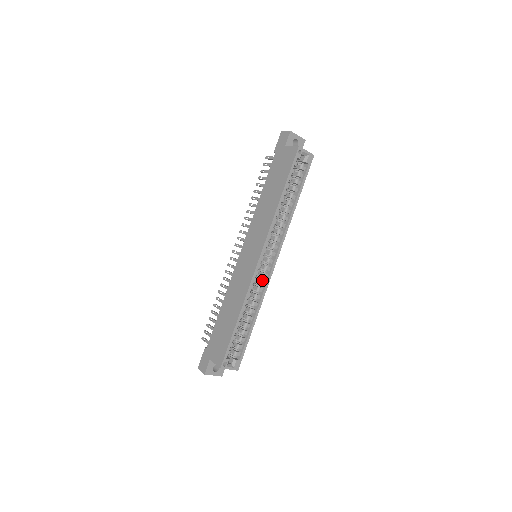
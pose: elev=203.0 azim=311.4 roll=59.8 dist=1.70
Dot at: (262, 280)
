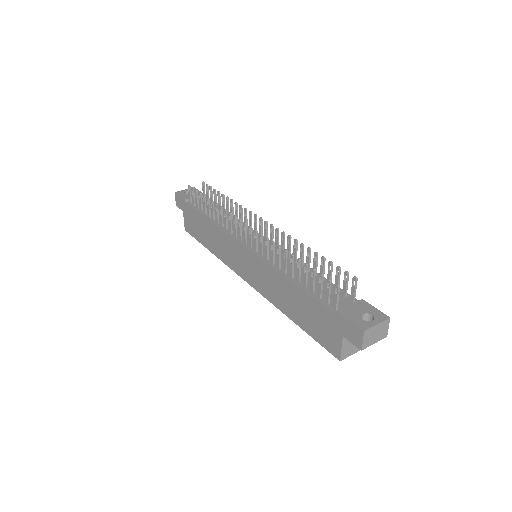
Dot at: occluded
